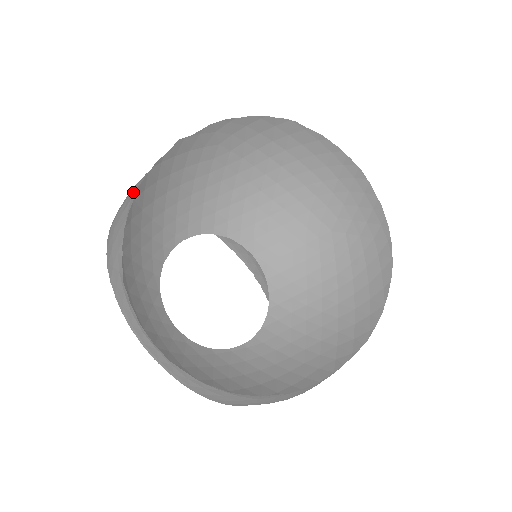
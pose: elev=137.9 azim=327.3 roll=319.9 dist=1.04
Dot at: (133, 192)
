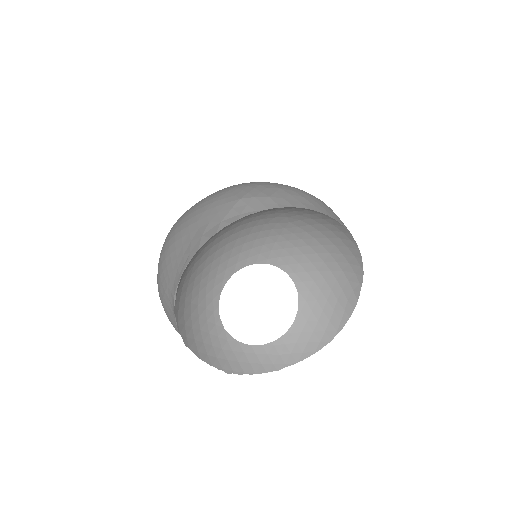
Dot at: (175, 328)
